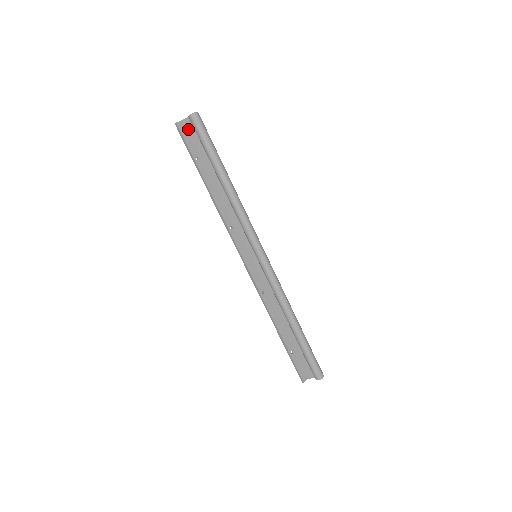
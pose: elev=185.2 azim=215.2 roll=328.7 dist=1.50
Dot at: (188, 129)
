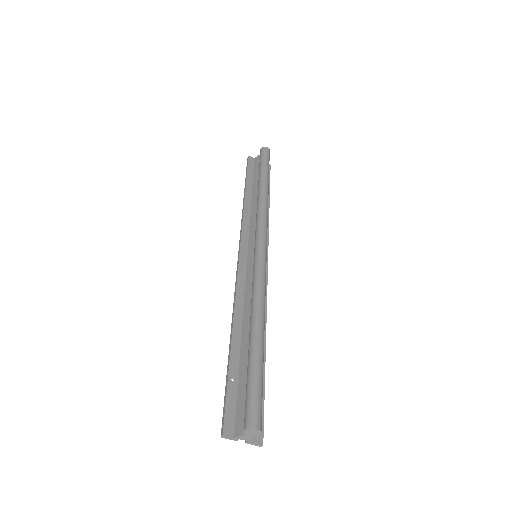
Dot at: (256, 162)
